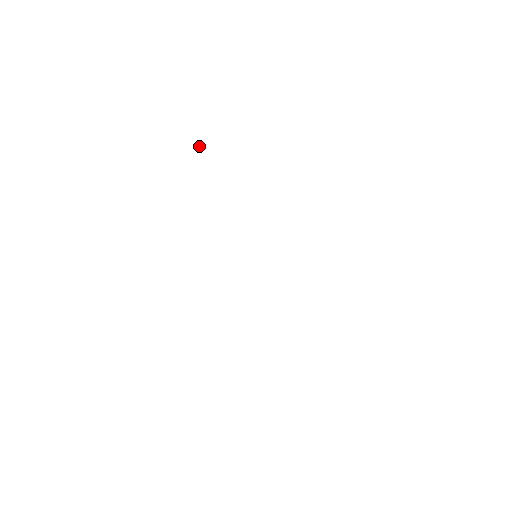
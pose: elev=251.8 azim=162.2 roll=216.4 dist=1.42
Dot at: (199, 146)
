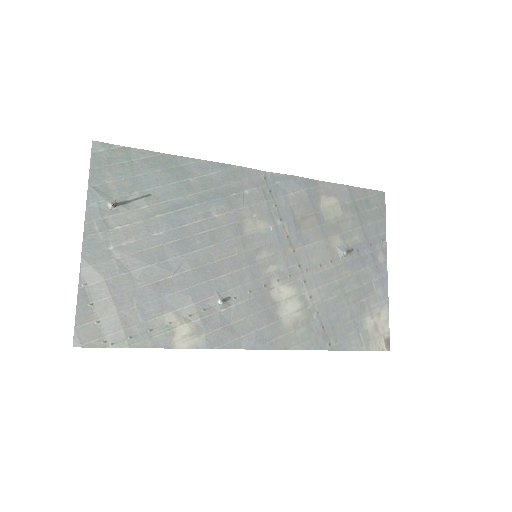
Dot at: (113, 204)
